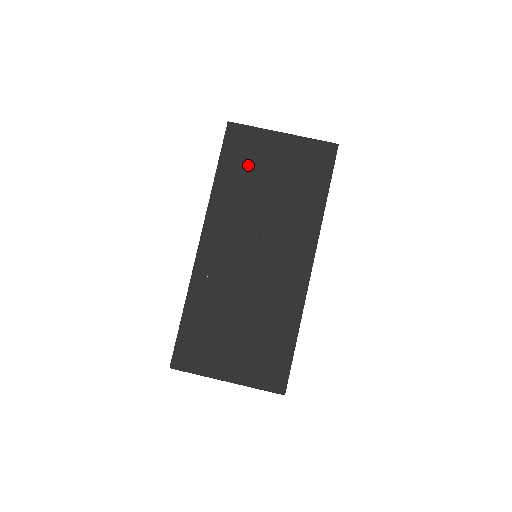
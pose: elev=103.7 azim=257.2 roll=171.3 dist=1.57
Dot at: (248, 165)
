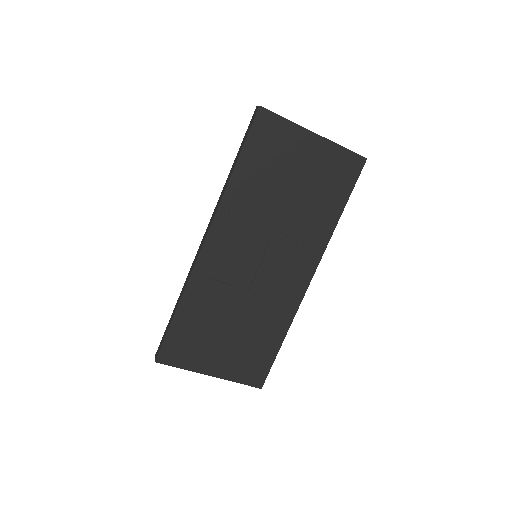
Dot at: (272, 164)
